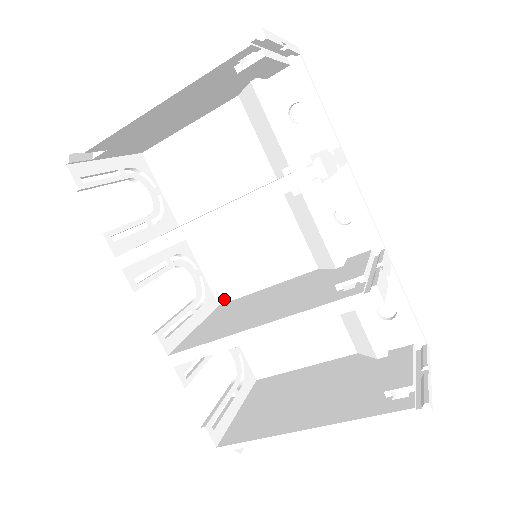
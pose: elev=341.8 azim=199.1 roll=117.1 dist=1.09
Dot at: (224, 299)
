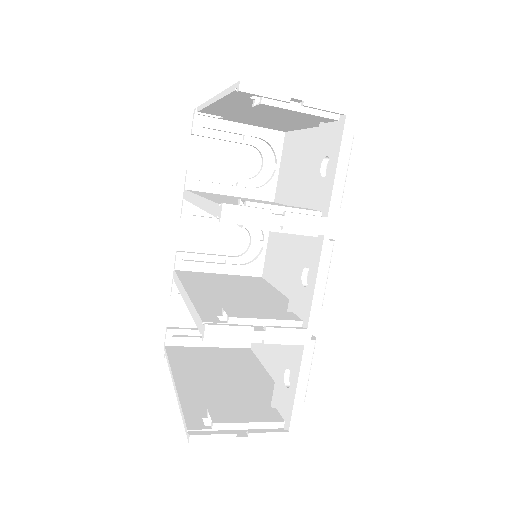
Dot at: (265, 276)
